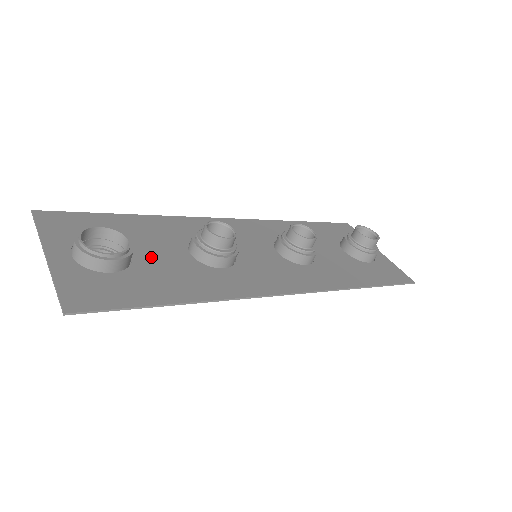
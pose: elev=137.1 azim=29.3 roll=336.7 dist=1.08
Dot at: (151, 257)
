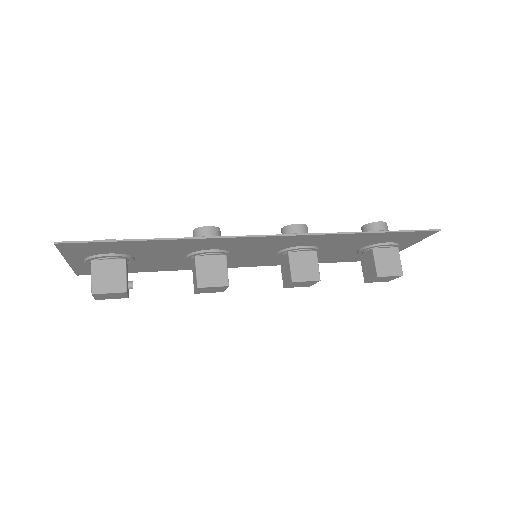
Dot at: (149, 255)
